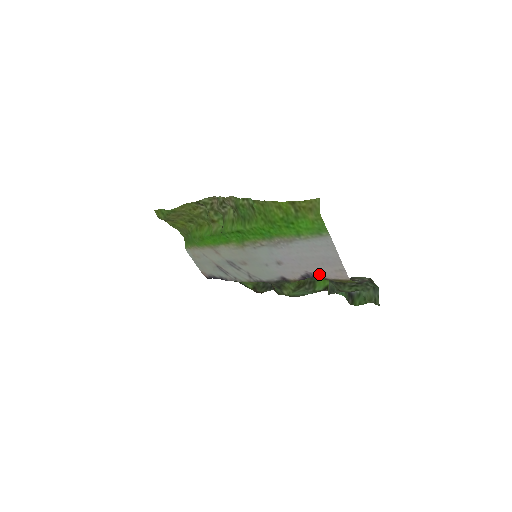
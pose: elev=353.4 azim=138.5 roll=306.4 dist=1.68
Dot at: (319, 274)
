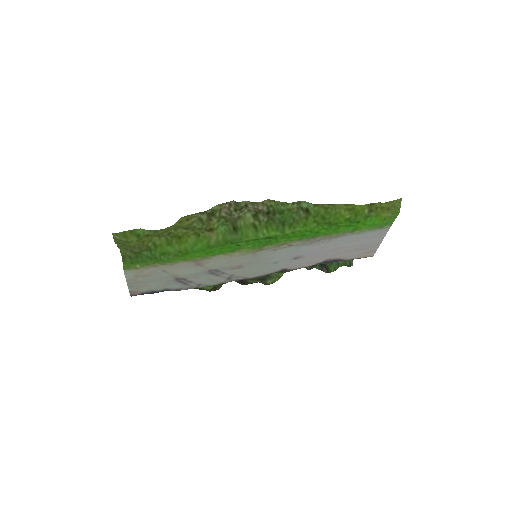
Dot at: (341, 258)
